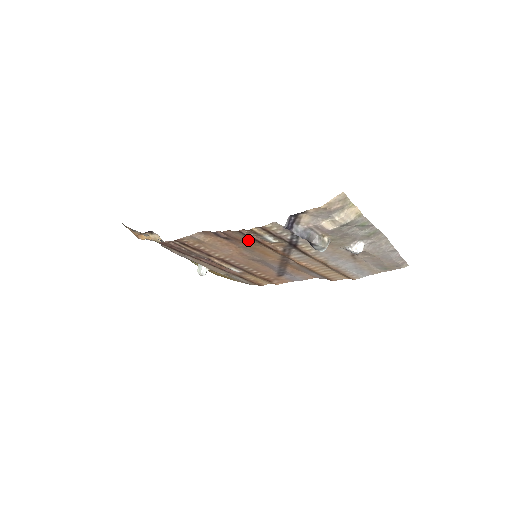
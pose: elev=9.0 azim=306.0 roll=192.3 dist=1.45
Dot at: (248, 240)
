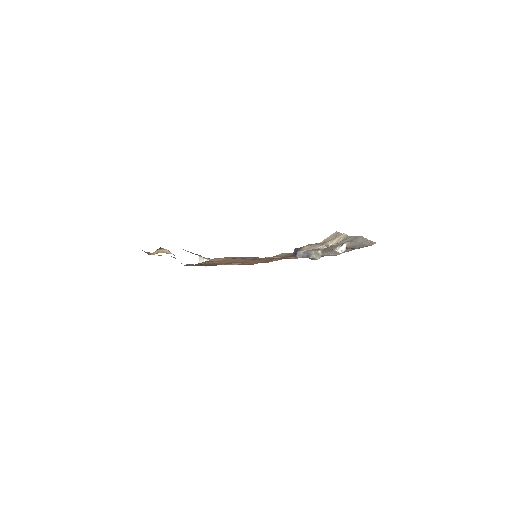
Dot at: occluded
